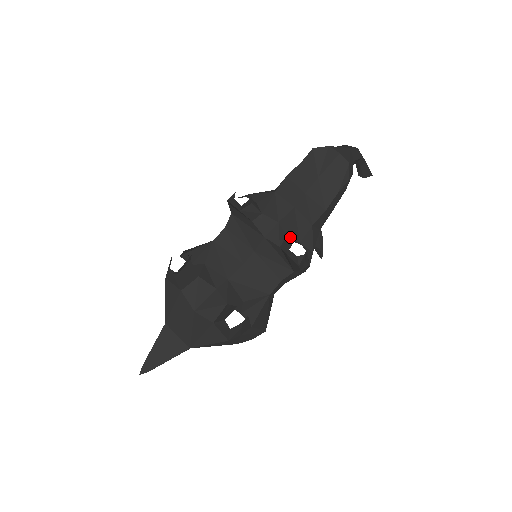
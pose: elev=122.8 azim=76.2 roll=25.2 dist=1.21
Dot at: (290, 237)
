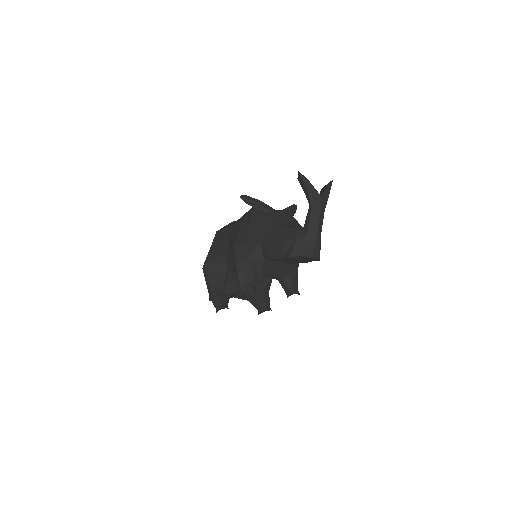
Dot at: (283, 277)
